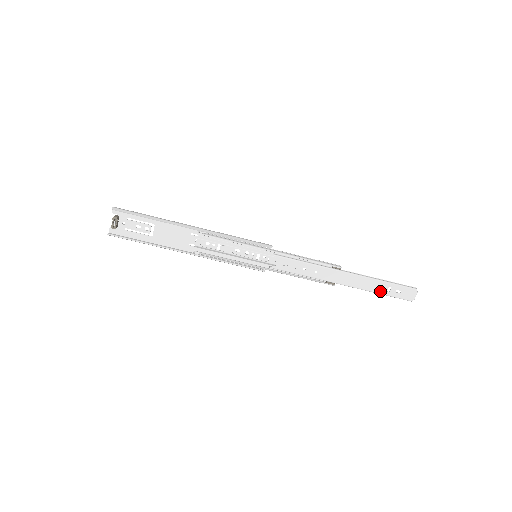
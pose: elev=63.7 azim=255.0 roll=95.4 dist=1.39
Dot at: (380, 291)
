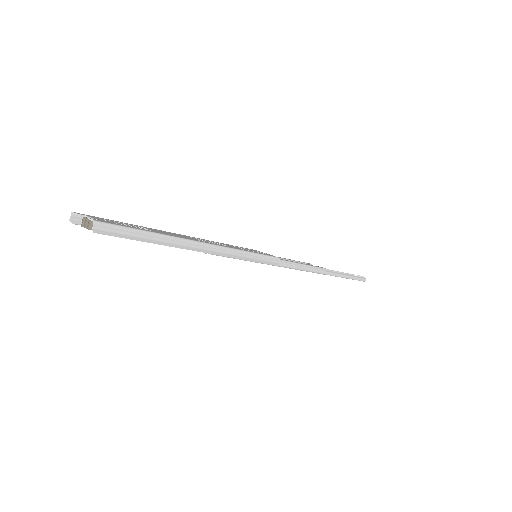
Dot at: occluded
